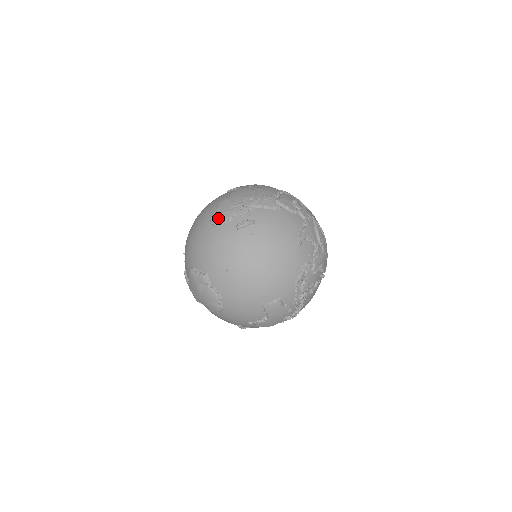
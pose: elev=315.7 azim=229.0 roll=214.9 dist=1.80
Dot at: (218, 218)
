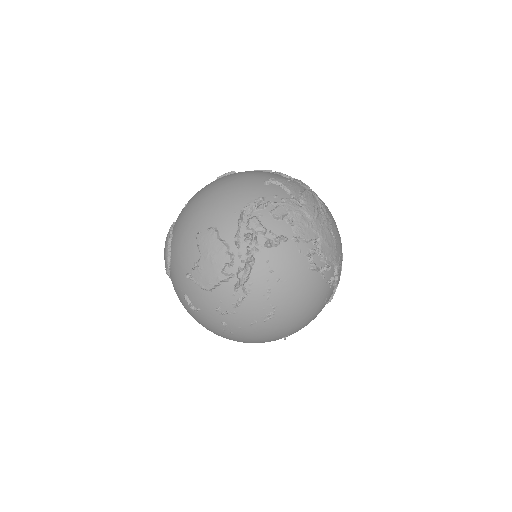
Dot at: occluded
